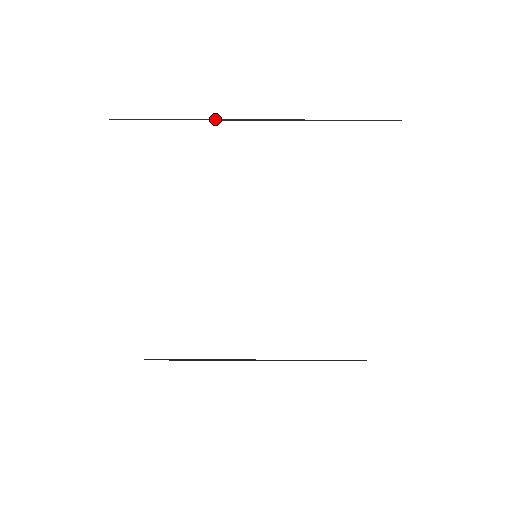
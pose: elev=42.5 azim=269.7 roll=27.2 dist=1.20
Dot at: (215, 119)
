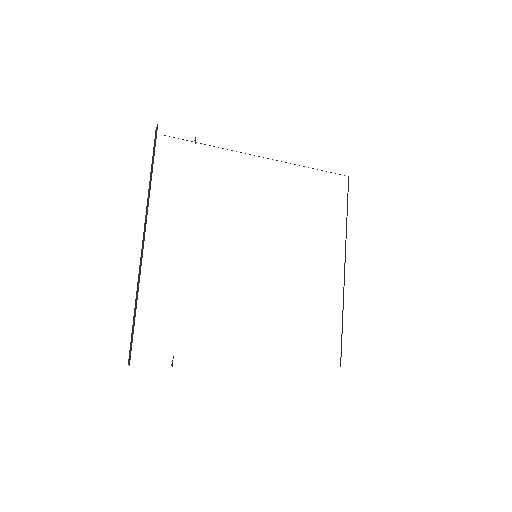
Dot at: occluded
